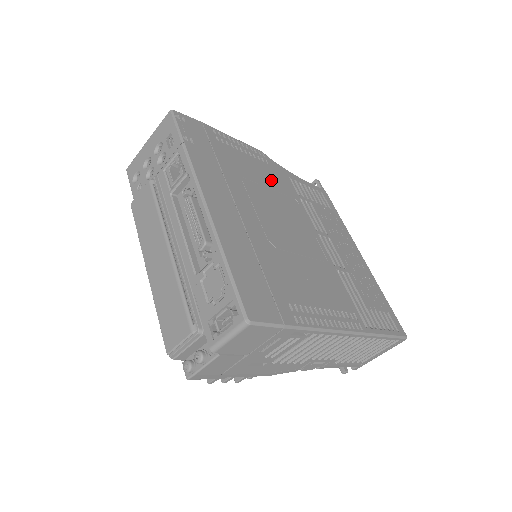
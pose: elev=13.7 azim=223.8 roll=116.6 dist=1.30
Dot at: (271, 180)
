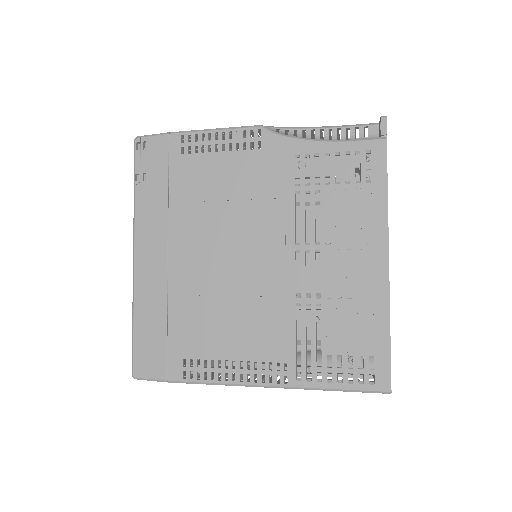
Dot at: (249, 182)
